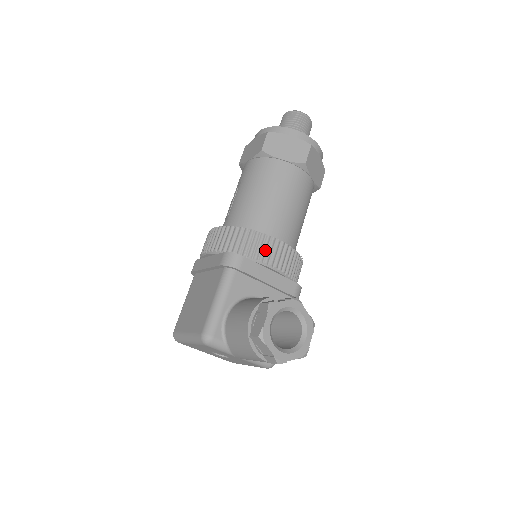
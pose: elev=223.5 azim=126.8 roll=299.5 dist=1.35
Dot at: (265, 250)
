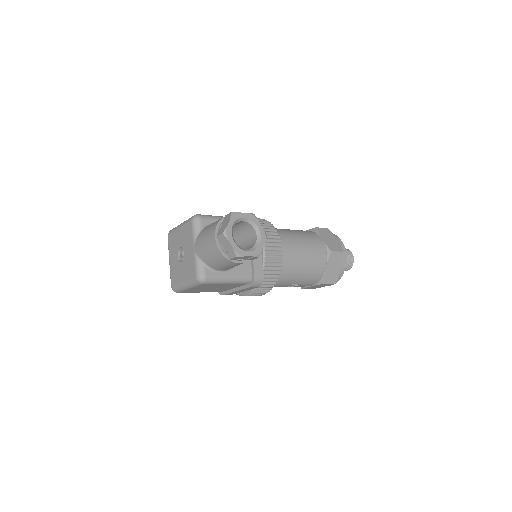
Dot at: (270, 236)
